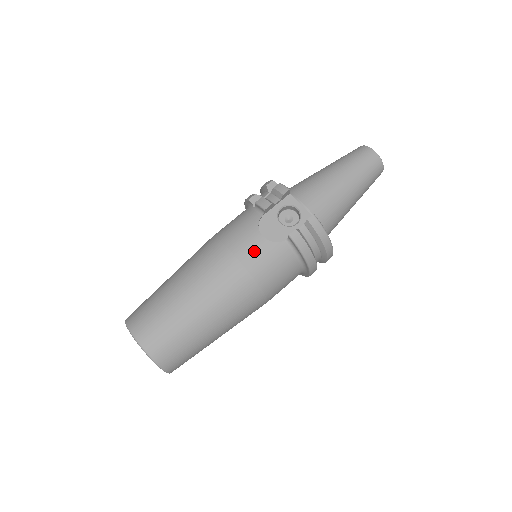
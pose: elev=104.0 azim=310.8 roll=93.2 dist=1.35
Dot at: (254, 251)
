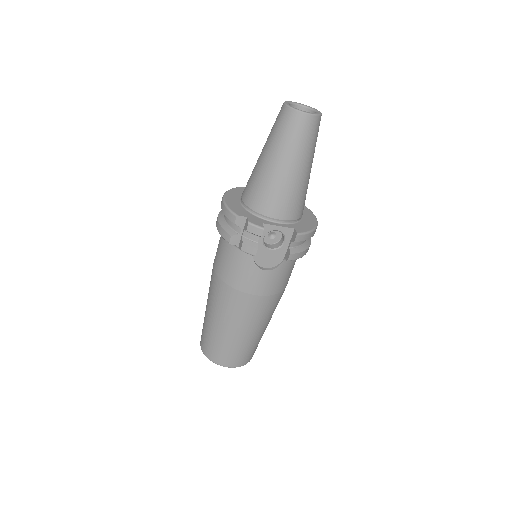
Dot at: (267, 283)
